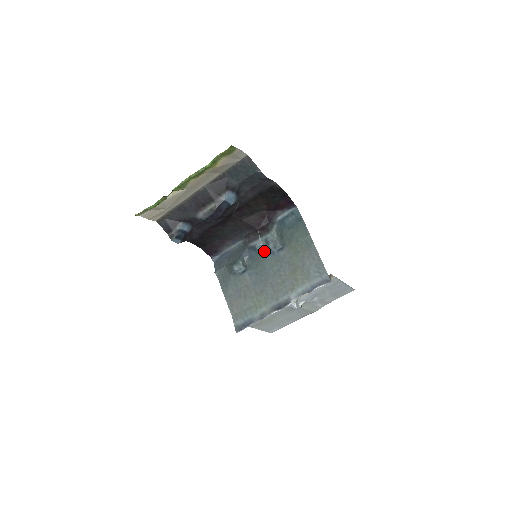
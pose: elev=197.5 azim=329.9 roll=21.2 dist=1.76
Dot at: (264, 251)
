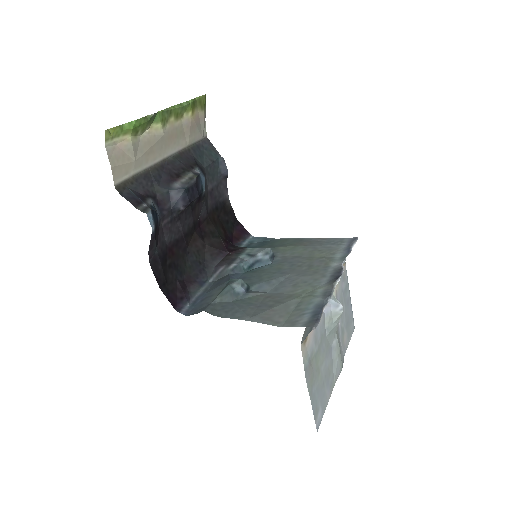
Dot at: (253, 269)
